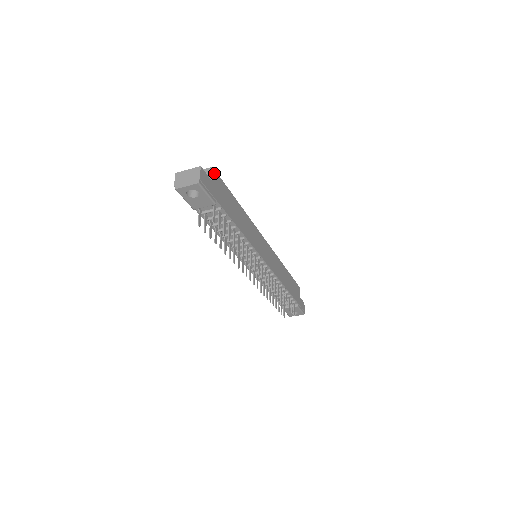
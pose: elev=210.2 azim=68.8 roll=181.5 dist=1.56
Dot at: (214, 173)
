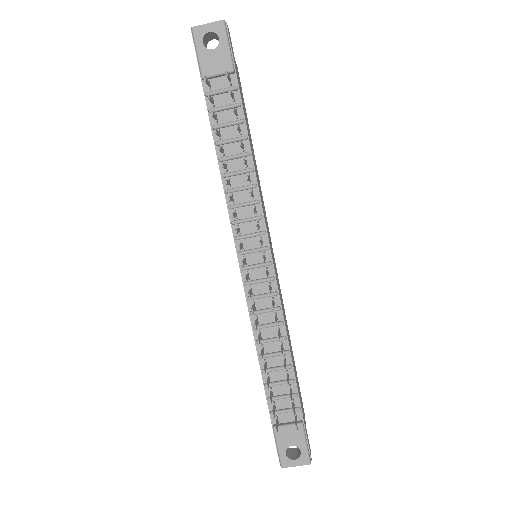
Dot at: occluded
